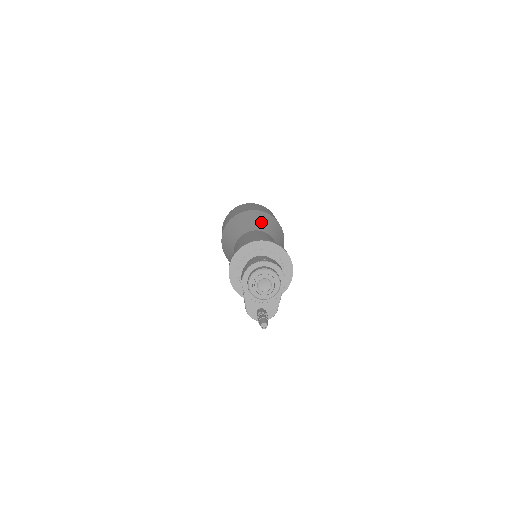
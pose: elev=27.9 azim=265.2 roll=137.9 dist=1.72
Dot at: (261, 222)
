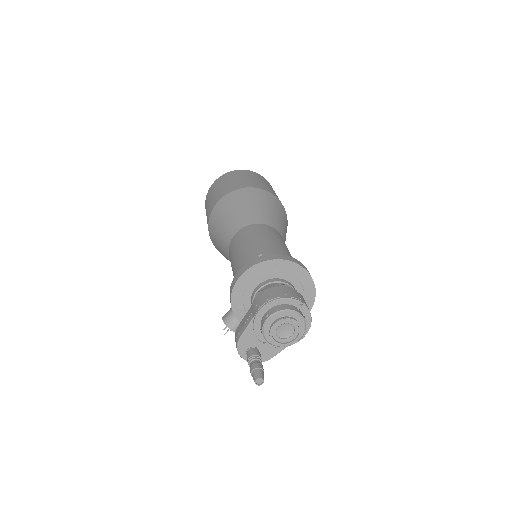
Dot at: (280, 218)
